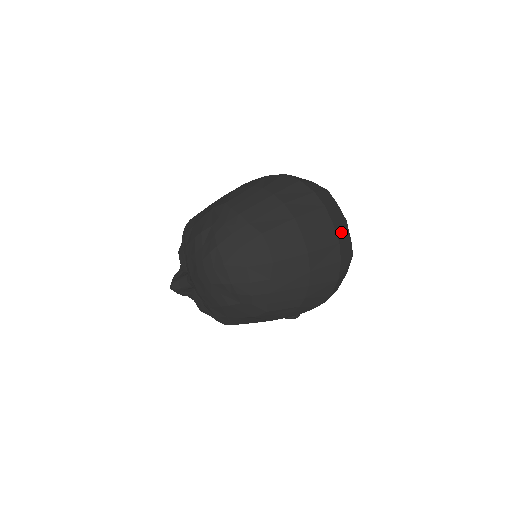
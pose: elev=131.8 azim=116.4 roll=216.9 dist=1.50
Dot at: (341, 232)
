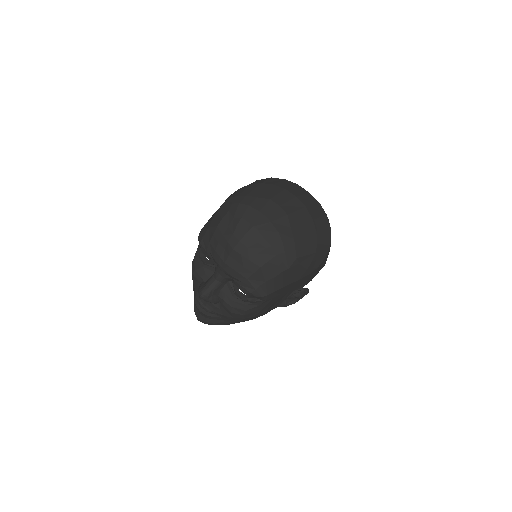
Dot at: occluded
